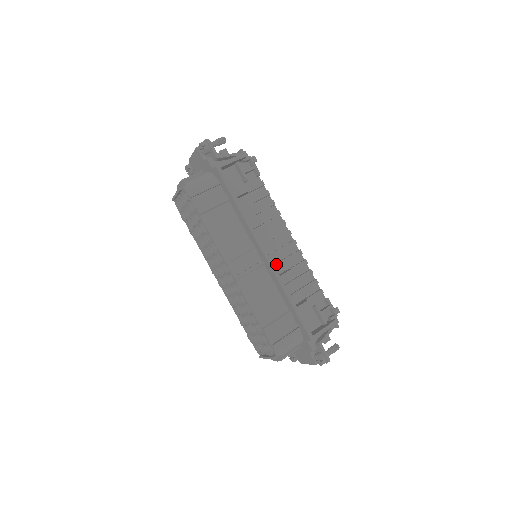
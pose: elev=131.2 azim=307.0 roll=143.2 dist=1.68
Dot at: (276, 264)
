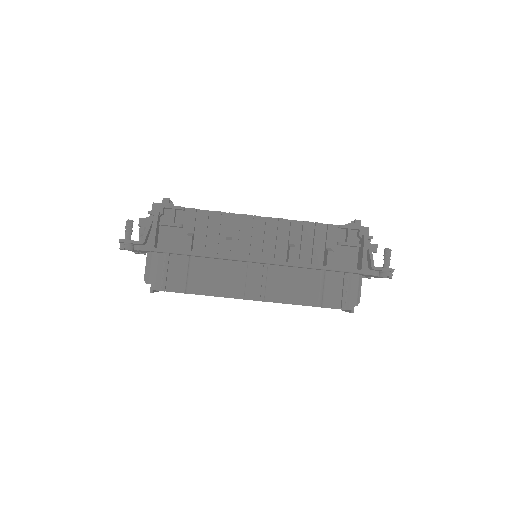
Dot at: (275, 253)
